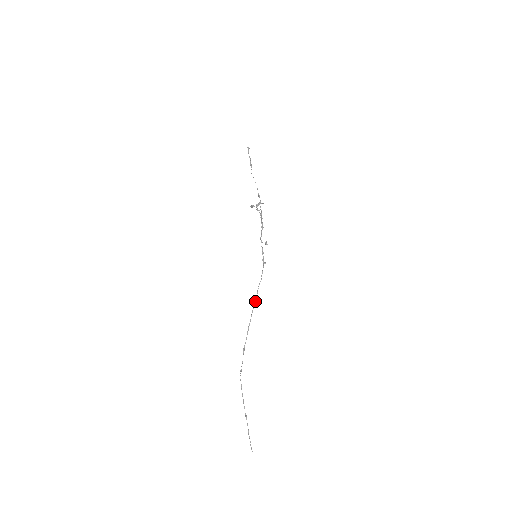
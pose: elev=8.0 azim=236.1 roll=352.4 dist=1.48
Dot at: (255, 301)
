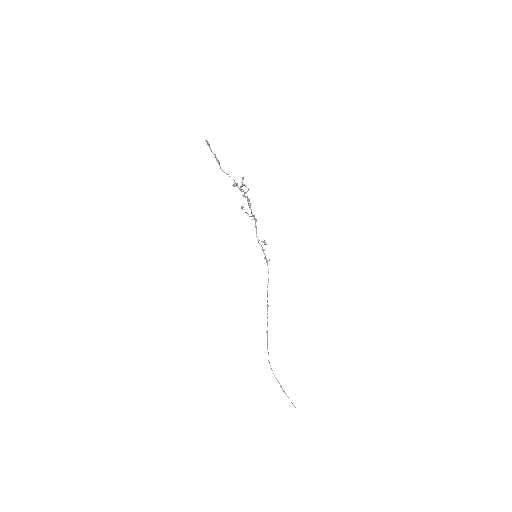
Dot at: occluded
